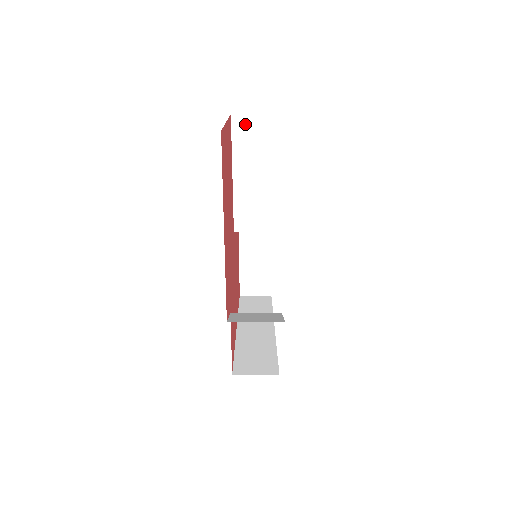
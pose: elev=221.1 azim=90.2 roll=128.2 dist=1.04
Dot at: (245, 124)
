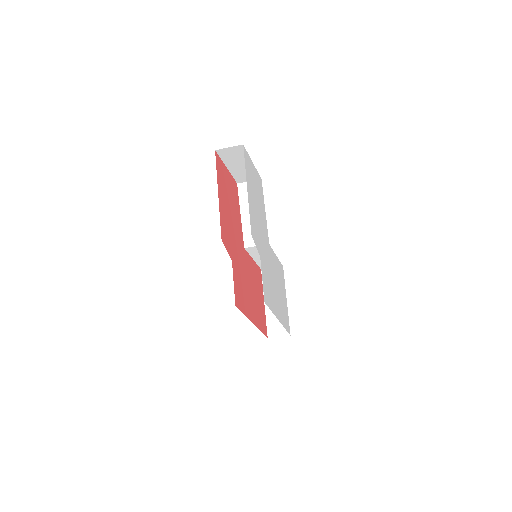
Dot at: (244, 187)
